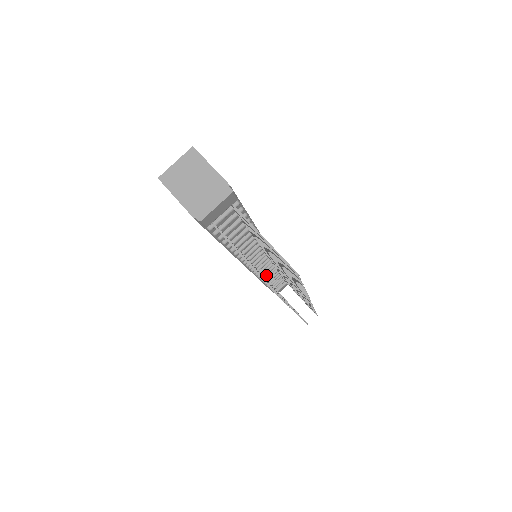
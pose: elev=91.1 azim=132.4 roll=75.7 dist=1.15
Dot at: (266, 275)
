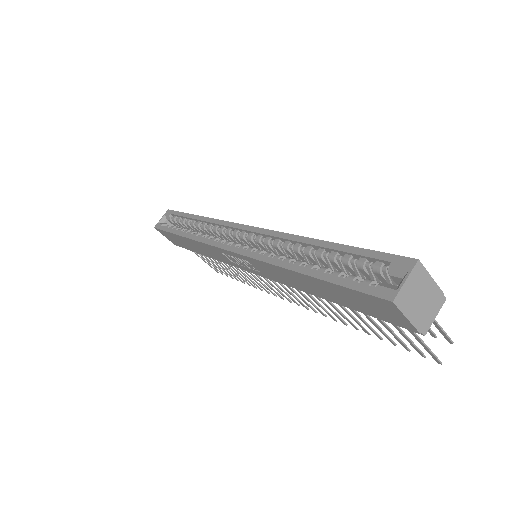
Dot at: occluded
